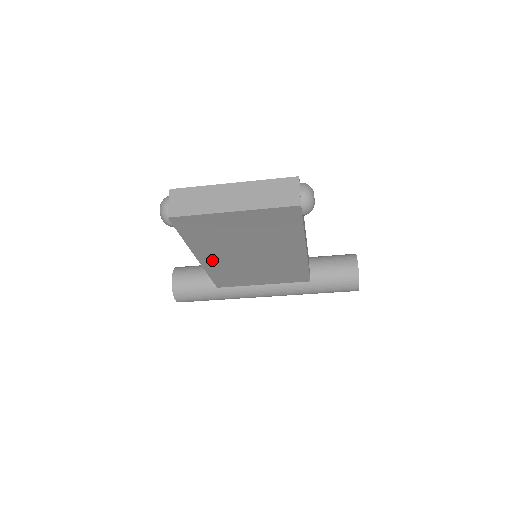
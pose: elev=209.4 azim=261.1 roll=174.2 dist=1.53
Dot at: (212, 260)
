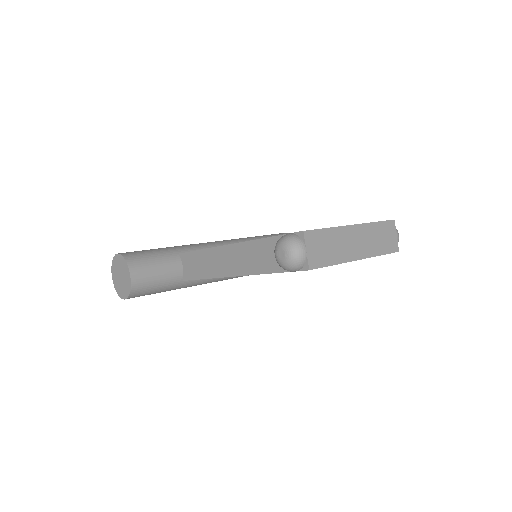
Dot at: occluded
